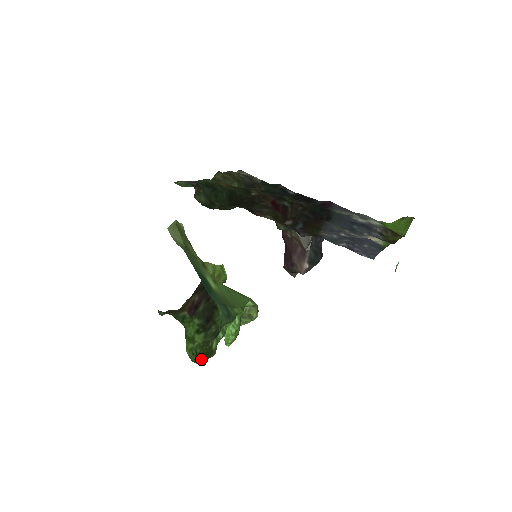
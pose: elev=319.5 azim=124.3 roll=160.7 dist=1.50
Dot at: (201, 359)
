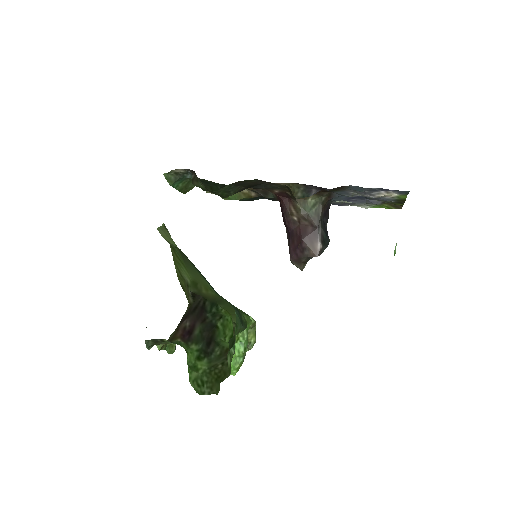
Dot at: (211, 388)
